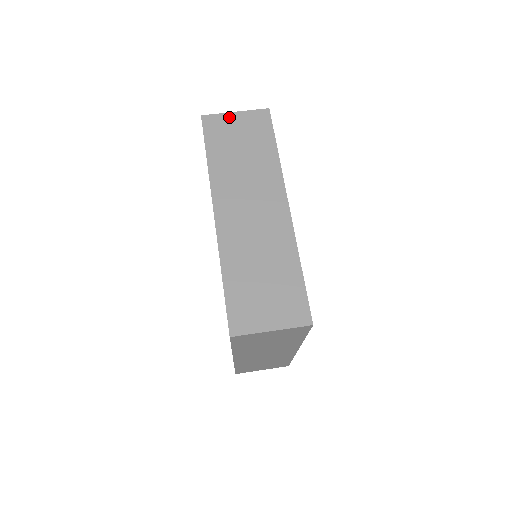
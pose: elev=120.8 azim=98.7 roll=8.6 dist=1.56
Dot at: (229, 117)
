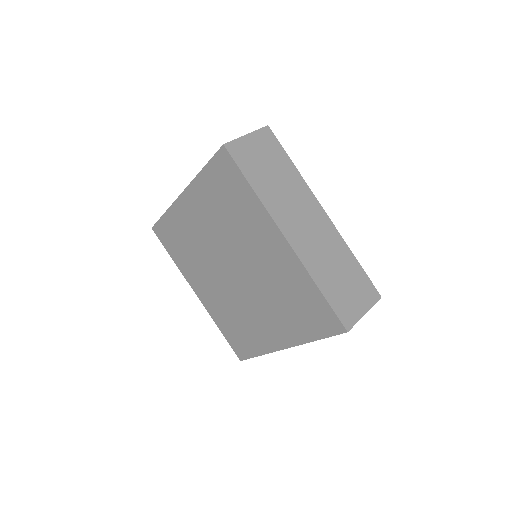
Dot at: (245, 141)
